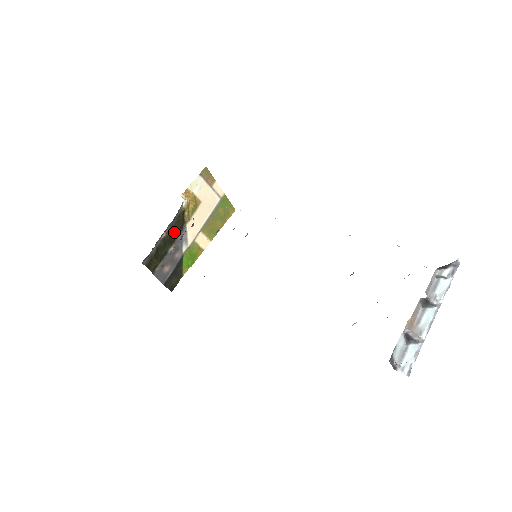
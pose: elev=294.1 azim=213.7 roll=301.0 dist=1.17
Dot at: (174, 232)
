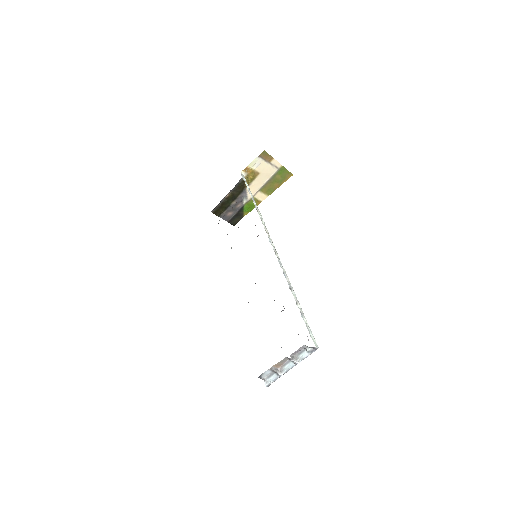
Dot at: (235, 194)
